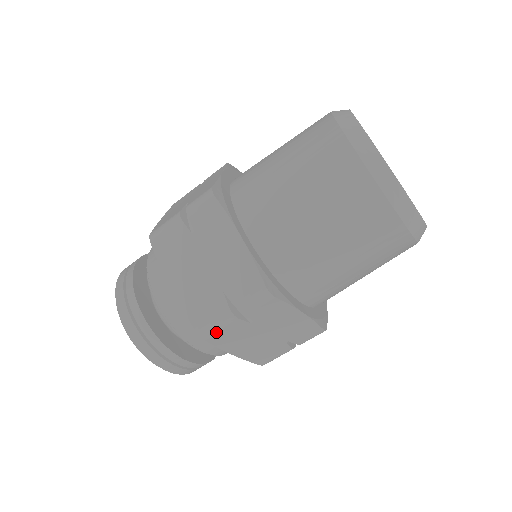
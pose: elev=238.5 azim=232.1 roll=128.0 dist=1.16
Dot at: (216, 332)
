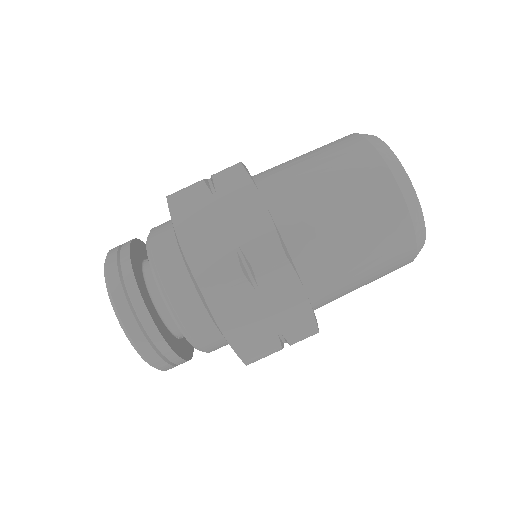
Dot at: (219, 290)
